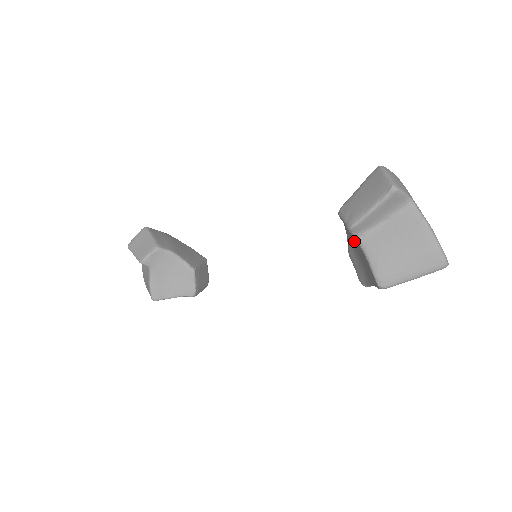
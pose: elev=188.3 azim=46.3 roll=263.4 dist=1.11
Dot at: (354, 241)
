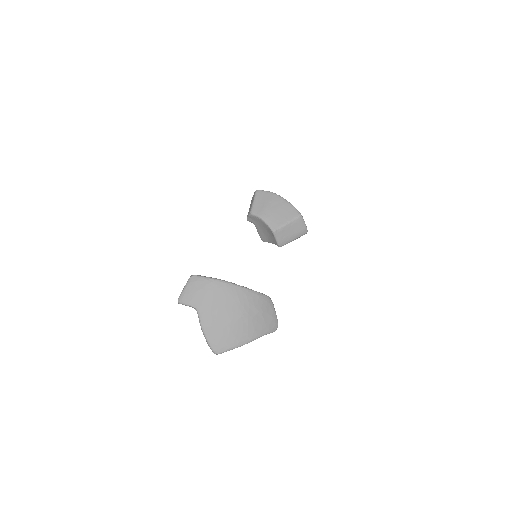
Dot at: occluded
